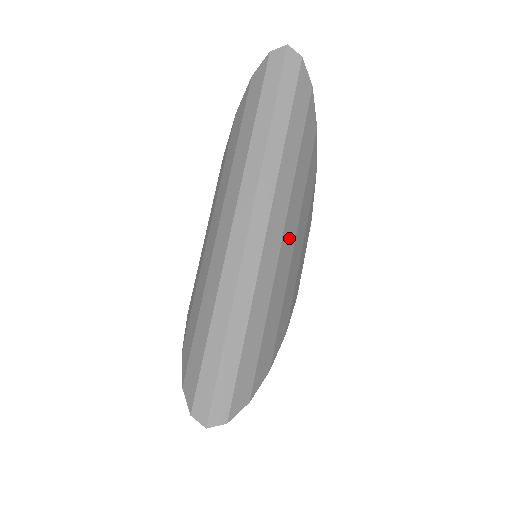
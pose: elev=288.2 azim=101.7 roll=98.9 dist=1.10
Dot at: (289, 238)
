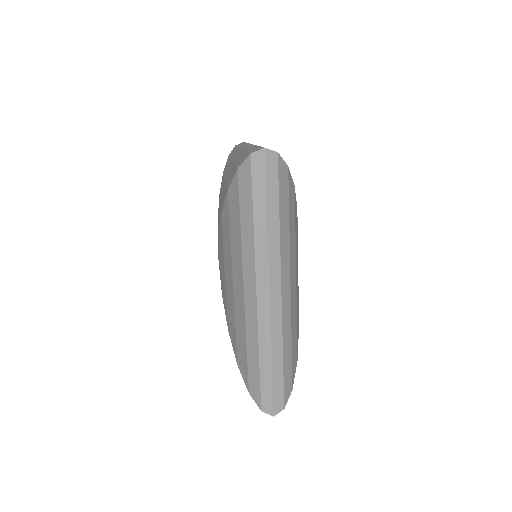
Dot at: (293, 281)
